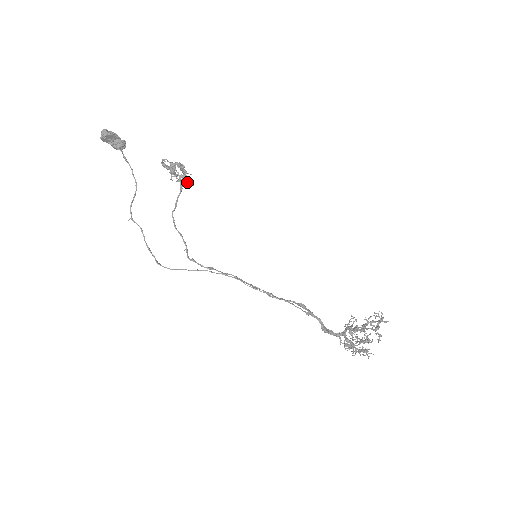
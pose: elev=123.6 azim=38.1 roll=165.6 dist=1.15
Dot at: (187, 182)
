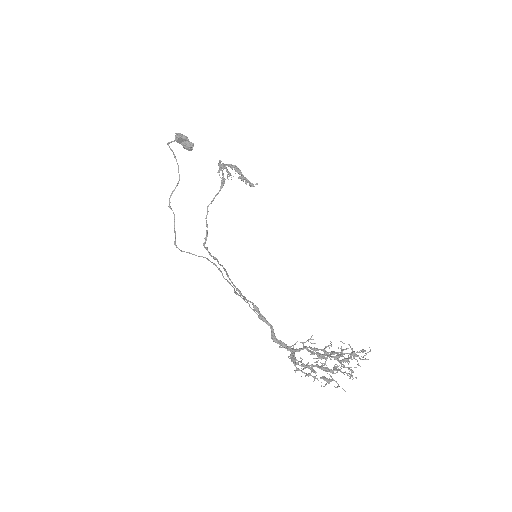
Dot at: (250, 183)
